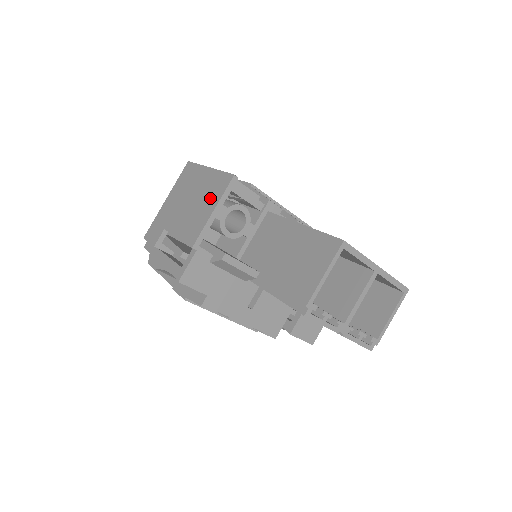
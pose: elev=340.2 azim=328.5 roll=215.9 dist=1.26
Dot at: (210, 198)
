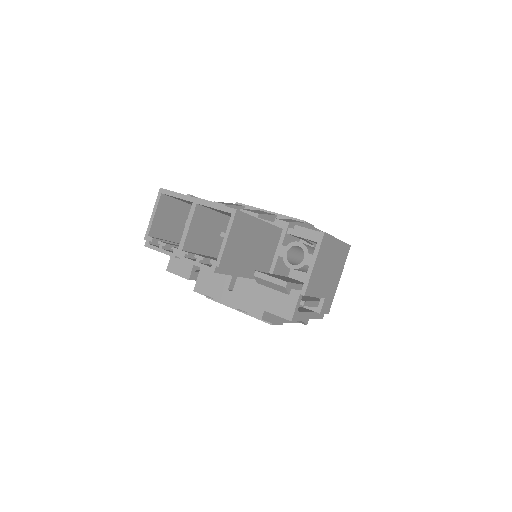
Dot at: occluded
